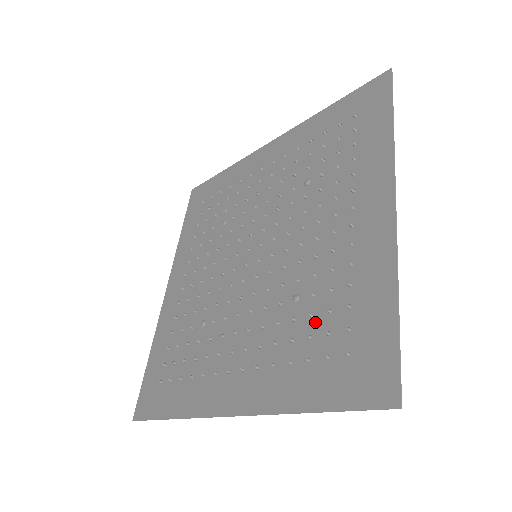
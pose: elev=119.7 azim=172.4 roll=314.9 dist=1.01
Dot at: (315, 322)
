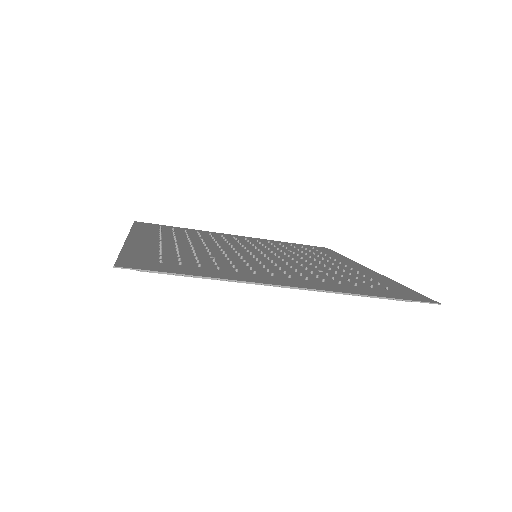
Dot at: occluded
